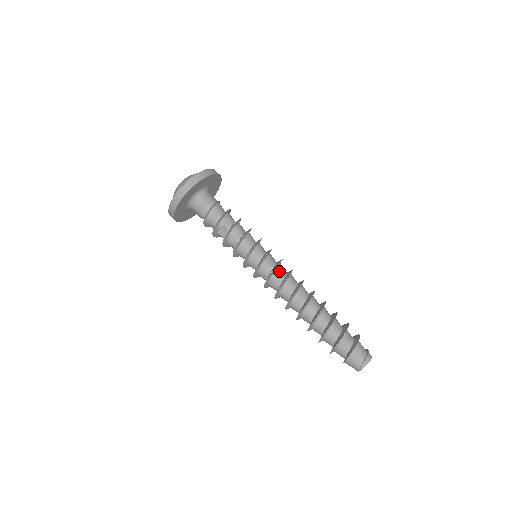
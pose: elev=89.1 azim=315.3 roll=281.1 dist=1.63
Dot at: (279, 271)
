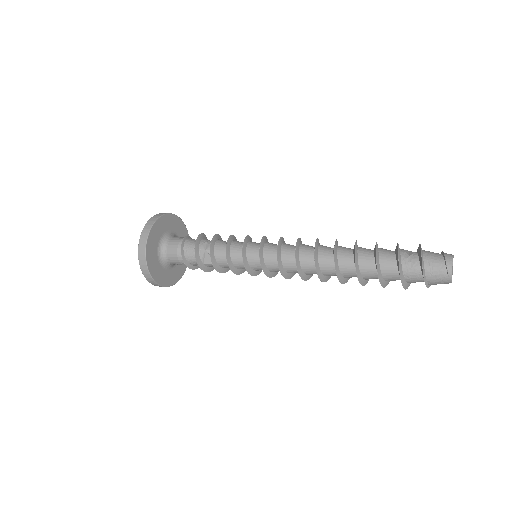
Dot at: (285, 248)
